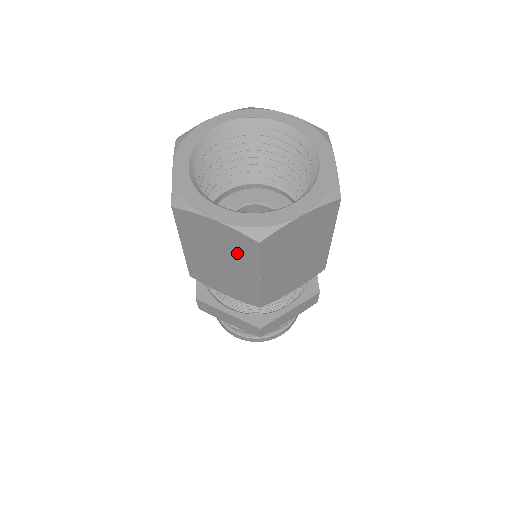
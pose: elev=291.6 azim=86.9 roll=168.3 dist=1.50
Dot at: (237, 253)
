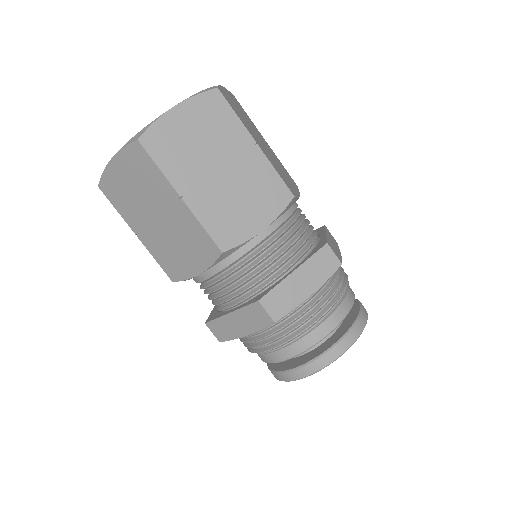
Dot at: (218, 130)
